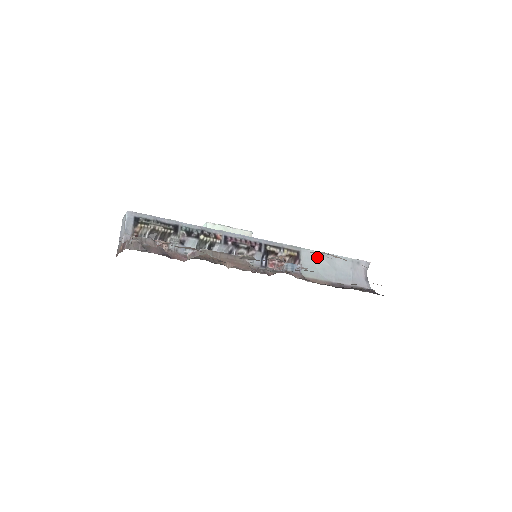
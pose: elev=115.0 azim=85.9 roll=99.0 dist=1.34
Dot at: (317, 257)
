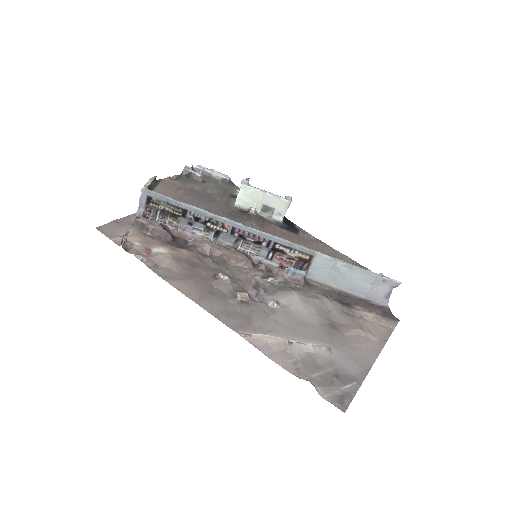
Dot at: (332, 265)
